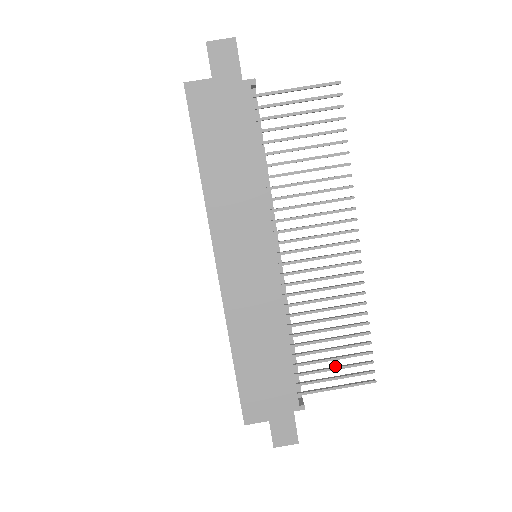
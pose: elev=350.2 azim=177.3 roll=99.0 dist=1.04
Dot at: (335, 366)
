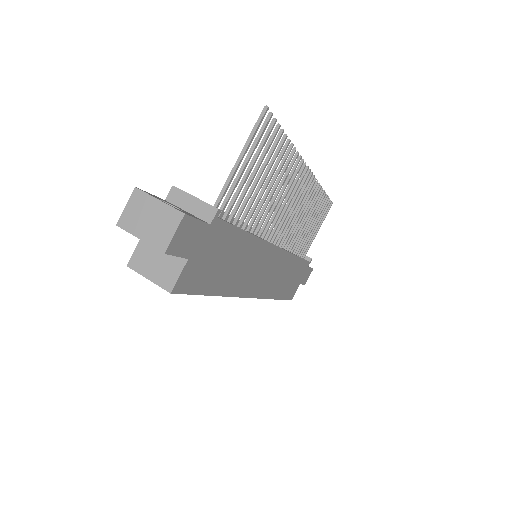
Dot at: (314, 226)
